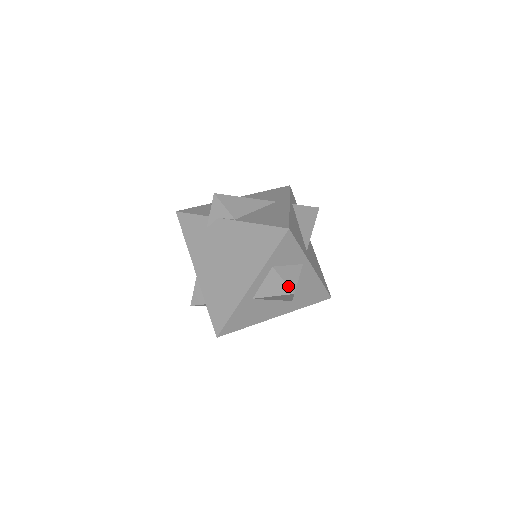
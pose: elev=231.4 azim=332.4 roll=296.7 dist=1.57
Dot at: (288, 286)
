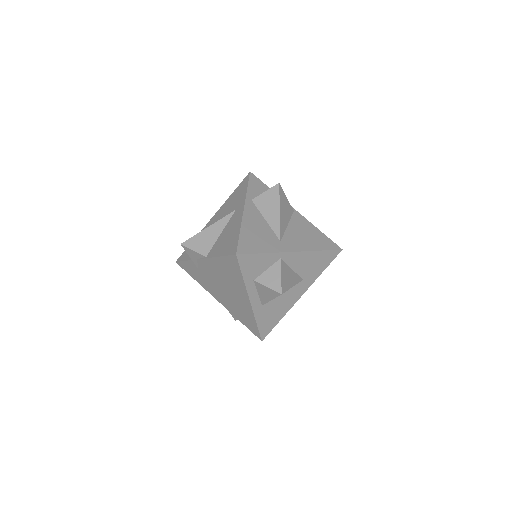
Dot at: (273, 290)
